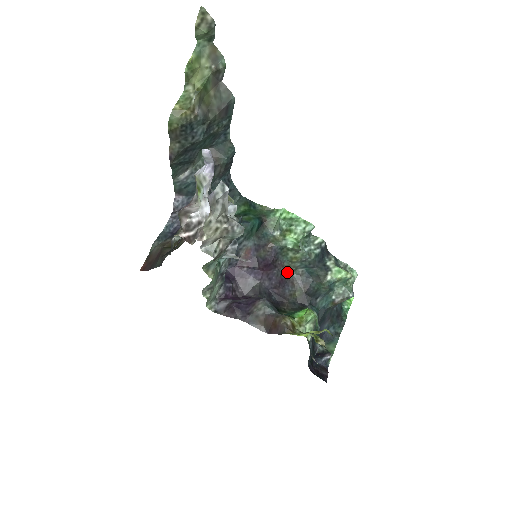
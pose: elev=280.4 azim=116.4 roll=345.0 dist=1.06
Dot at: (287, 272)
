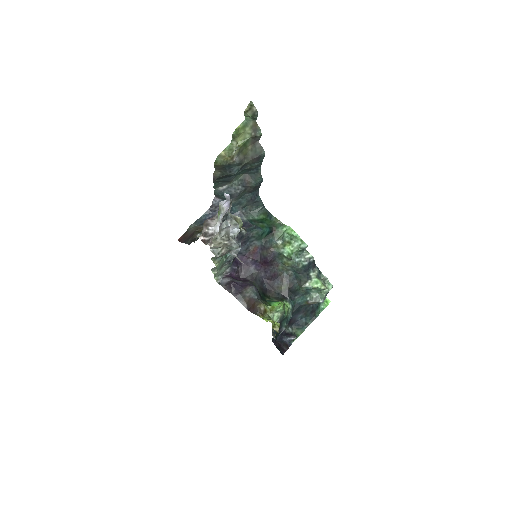
Dot at: (280, 271)
